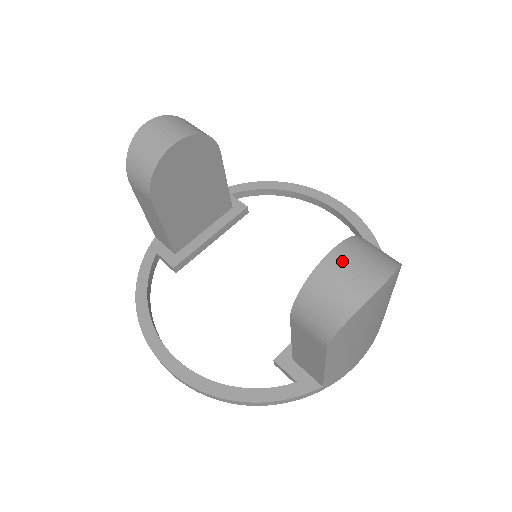
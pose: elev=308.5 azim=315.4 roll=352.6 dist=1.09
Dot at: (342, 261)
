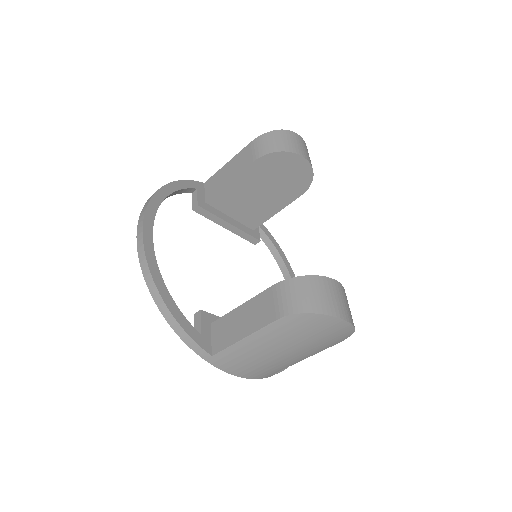
Dot at: (339, 290)
